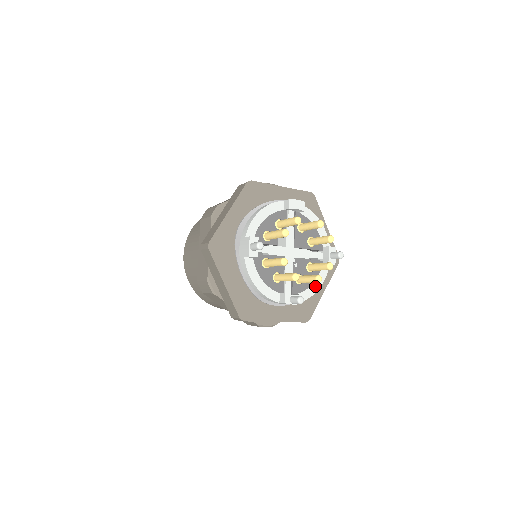
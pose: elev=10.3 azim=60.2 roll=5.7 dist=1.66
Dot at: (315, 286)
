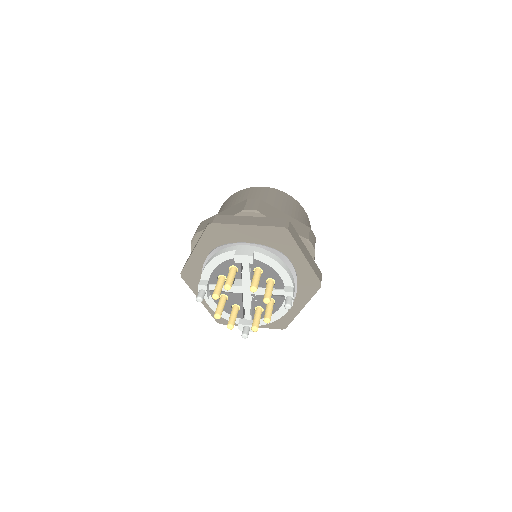
Dot at: (277, 315)
